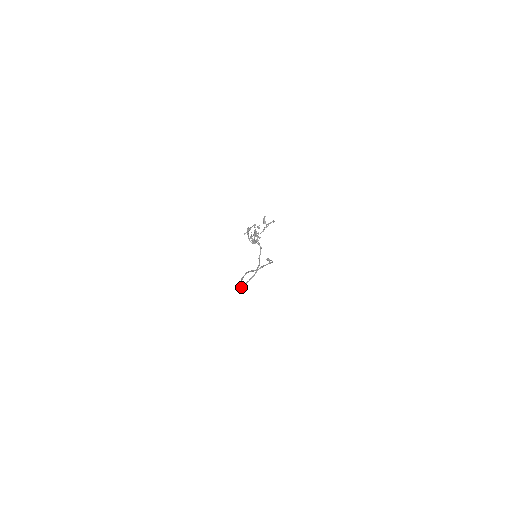
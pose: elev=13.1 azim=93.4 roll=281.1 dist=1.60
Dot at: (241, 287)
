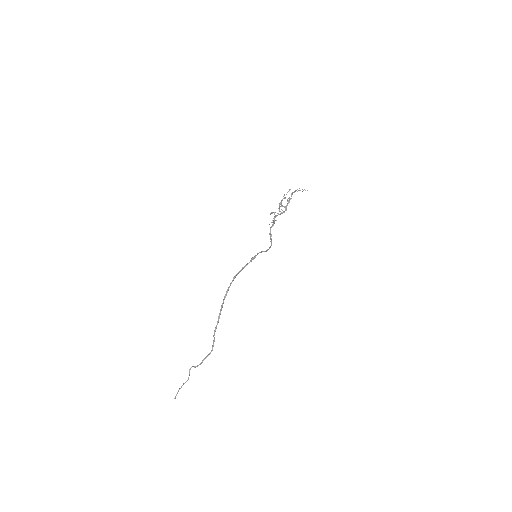
Dot at: (253, 258)
